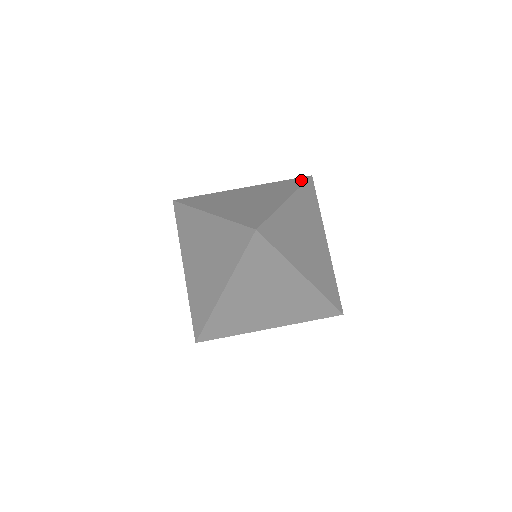
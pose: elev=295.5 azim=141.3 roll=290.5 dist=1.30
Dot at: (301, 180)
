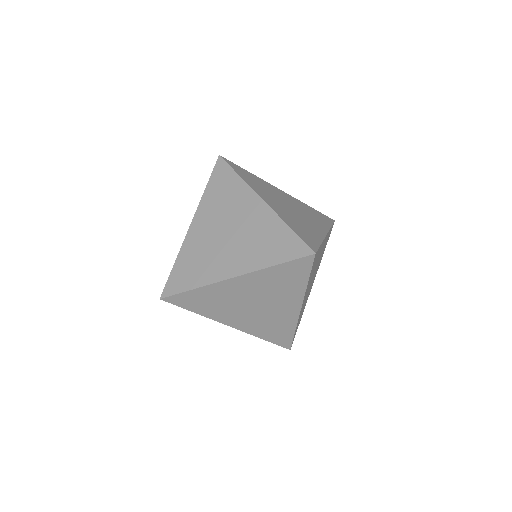
Dot at: (293, 252)
